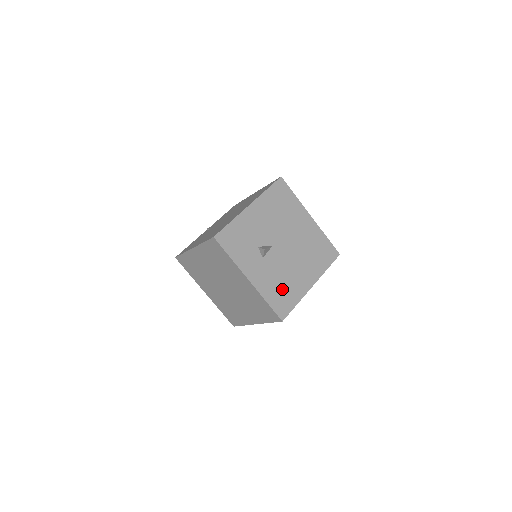
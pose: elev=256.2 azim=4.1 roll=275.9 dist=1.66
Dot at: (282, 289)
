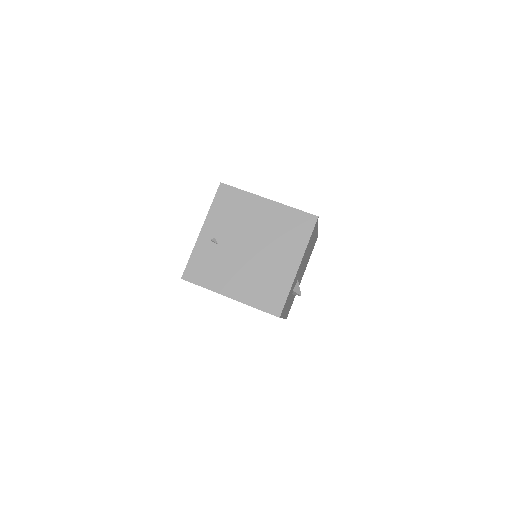
Dot at: occluded
